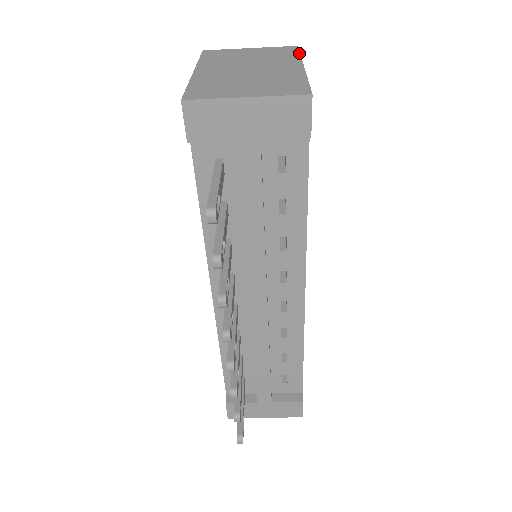
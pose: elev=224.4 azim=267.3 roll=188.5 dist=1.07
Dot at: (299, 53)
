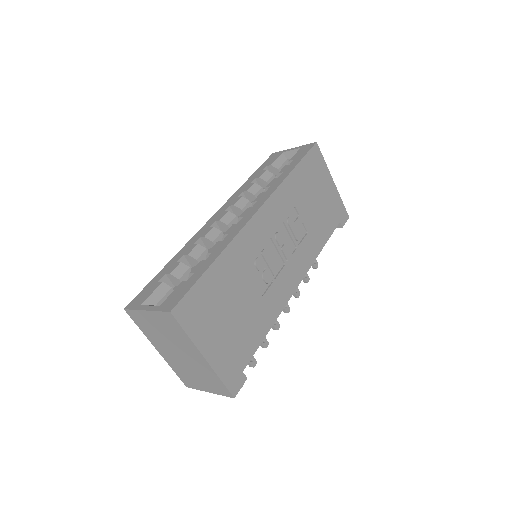
Dot at: (184, 332)
